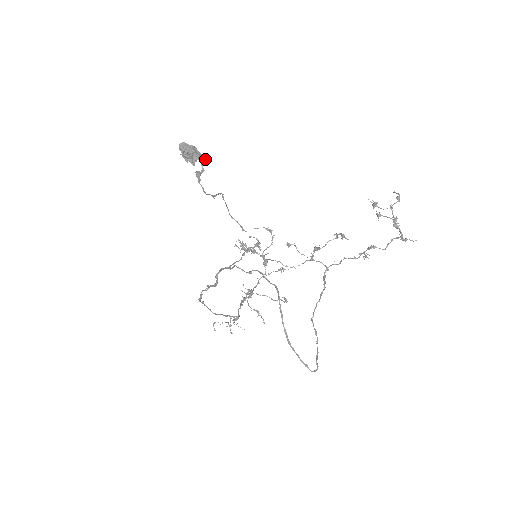
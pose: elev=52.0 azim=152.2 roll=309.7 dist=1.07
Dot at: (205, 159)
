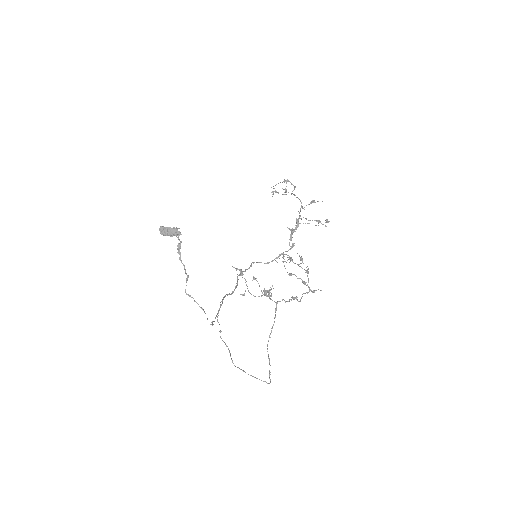
Dot at: occluded
